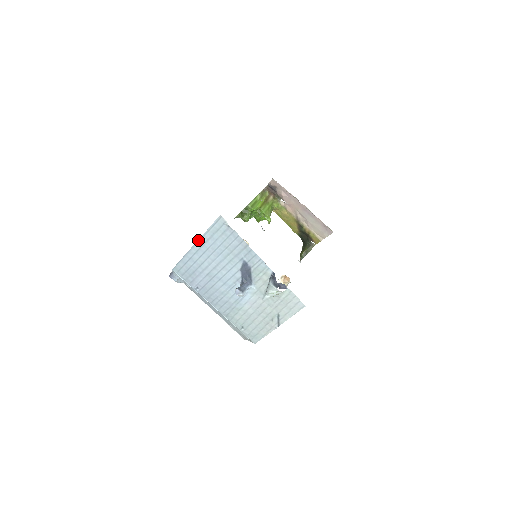
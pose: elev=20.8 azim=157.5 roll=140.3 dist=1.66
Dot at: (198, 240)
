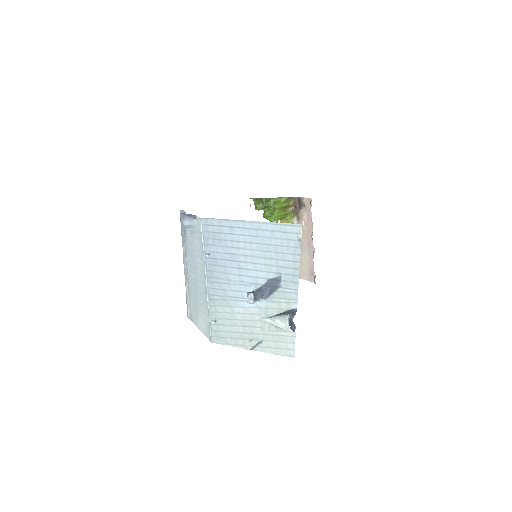
Dot at: (257, 221)
